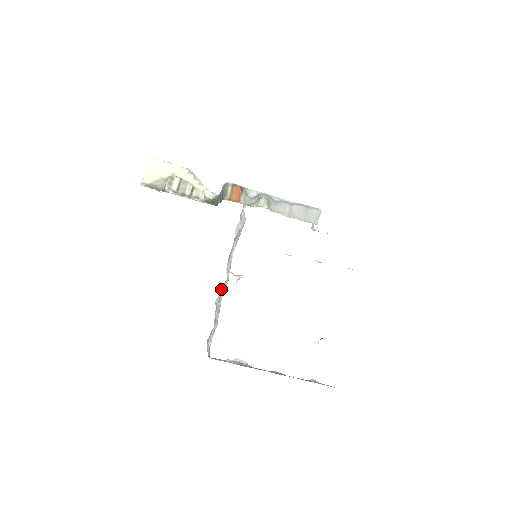
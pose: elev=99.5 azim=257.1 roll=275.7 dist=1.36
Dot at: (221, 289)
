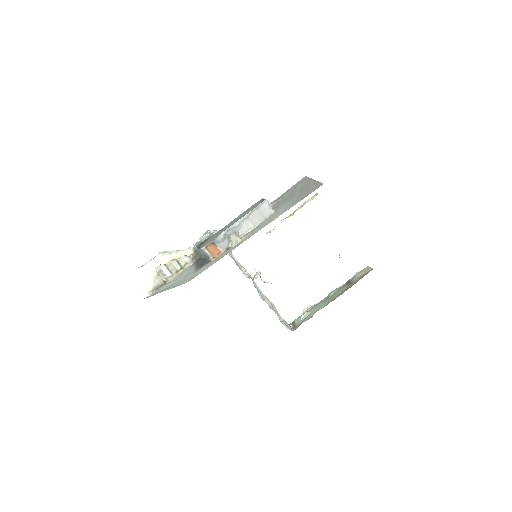
Dot at: occluded
